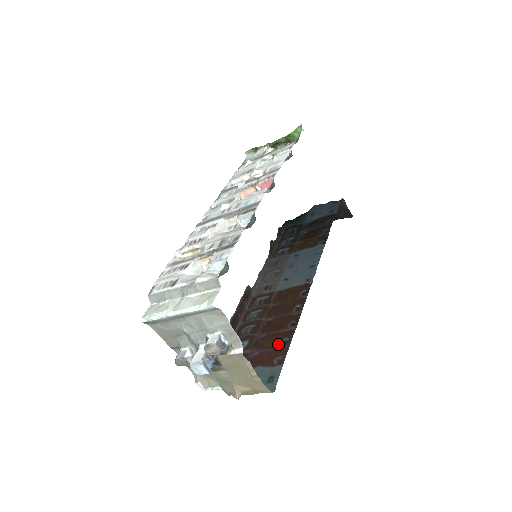
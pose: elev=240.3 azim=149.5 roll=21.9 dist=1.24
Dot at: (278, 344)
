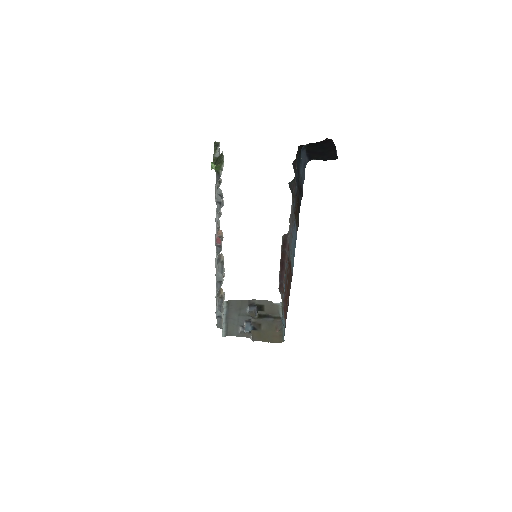
Dot at: occluded
